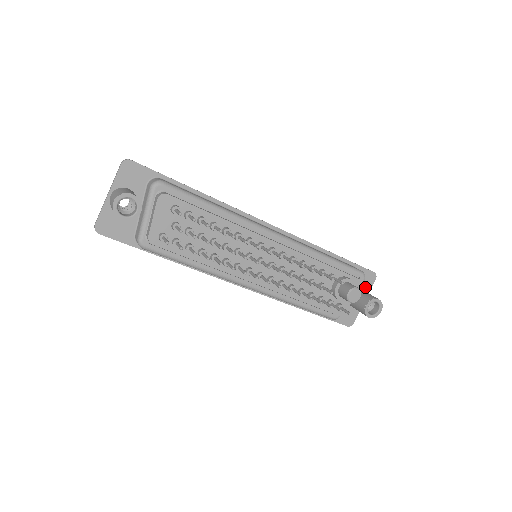
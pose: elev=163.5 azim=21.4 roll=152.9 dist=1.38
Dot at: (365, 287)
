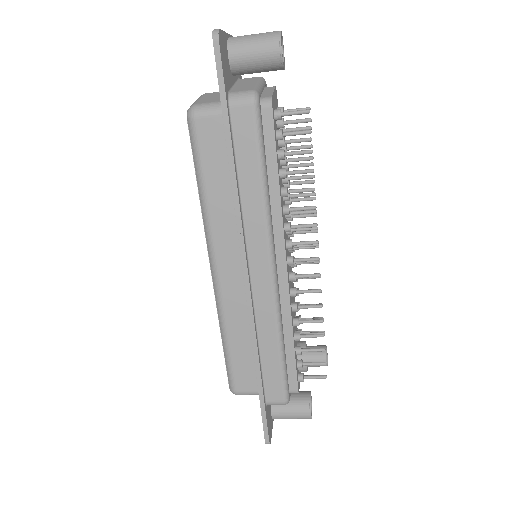
Dot at: occluded
